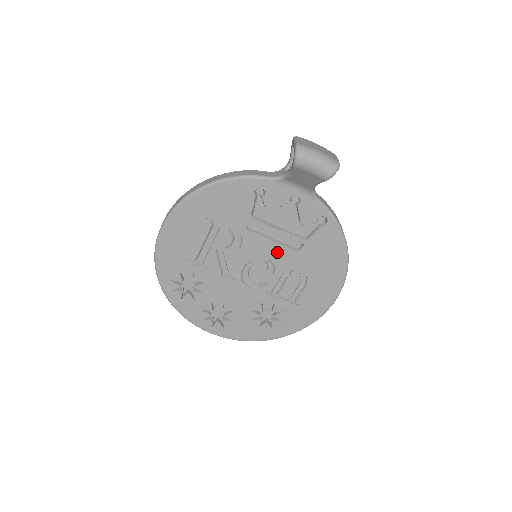
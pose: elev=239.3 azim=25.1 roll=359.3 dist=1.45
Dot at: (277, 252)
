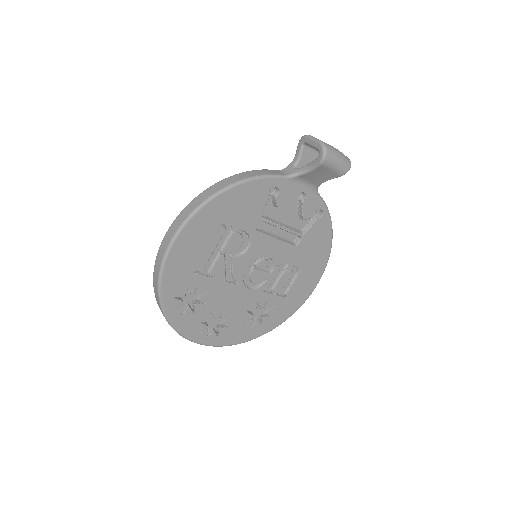
Dot at: (279, 249)
